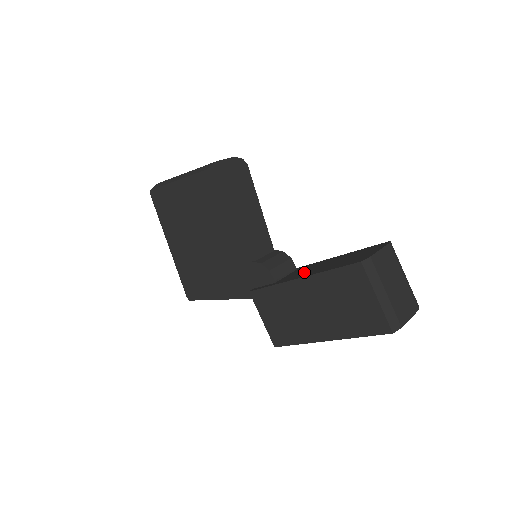
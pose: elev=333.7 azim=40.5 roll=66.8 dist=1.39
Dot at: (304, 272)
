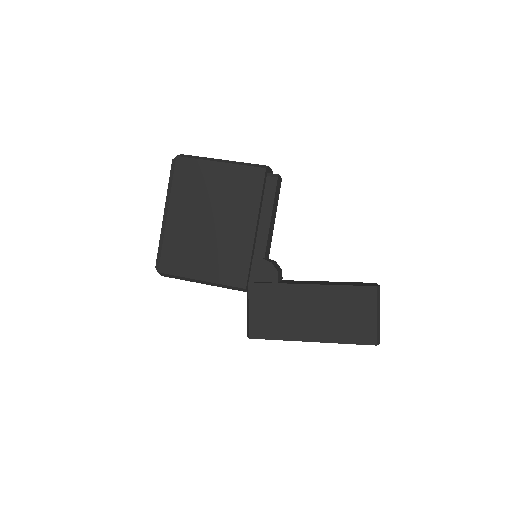
Dot at: (306, 282)
